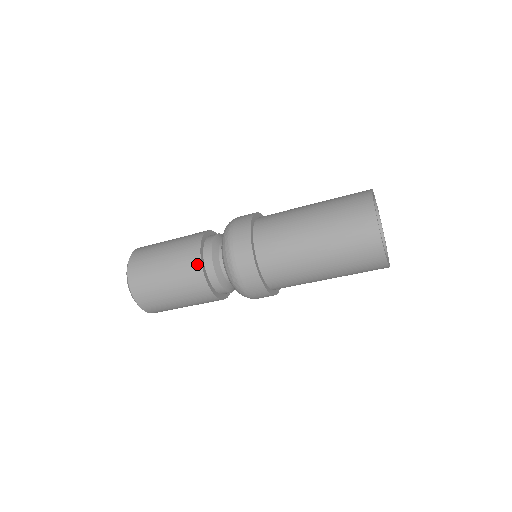
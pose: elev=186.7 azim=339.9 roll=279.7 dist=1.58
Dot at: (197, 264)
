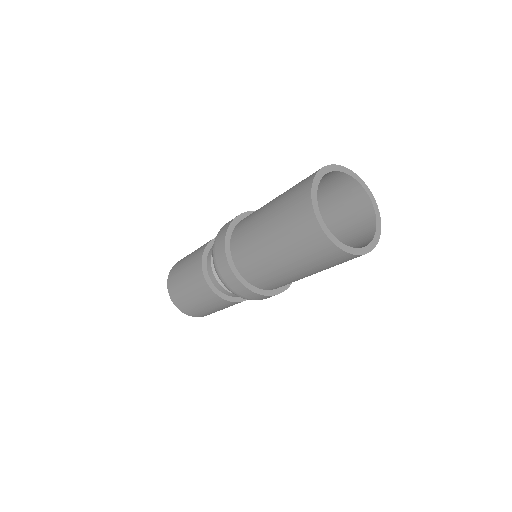
Dot at: (216, 297)
